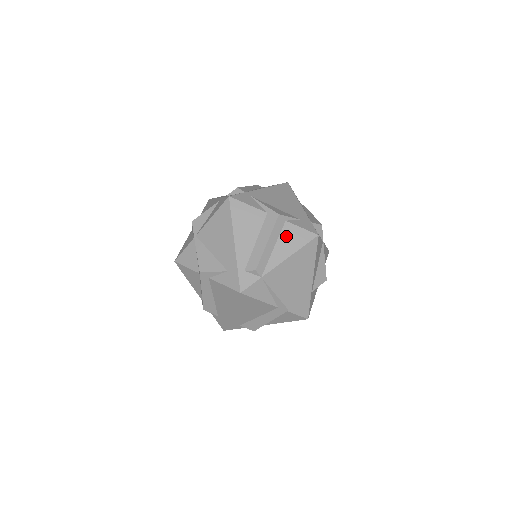
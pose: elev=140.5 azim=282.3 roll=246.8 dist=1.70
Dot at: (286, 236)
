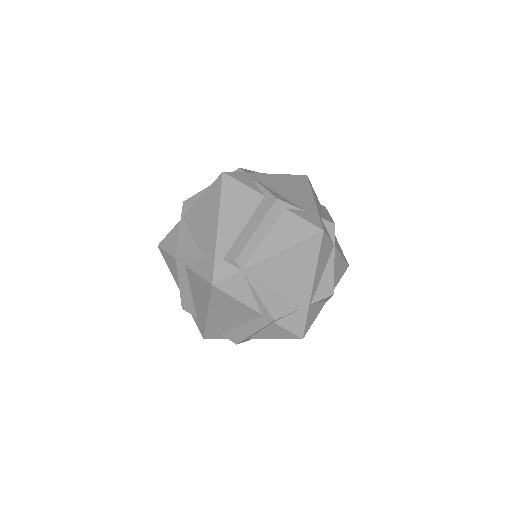
Dot at: (282, 226)
